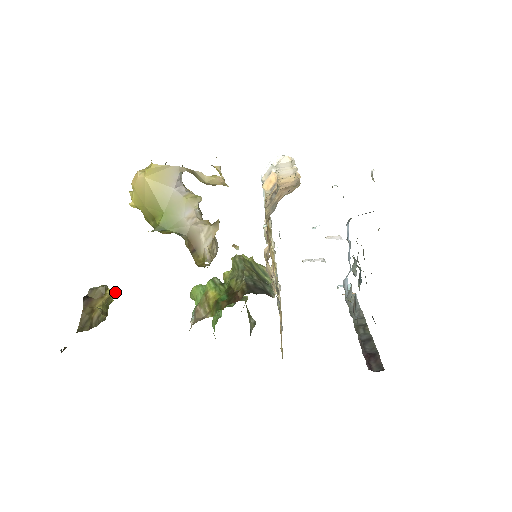
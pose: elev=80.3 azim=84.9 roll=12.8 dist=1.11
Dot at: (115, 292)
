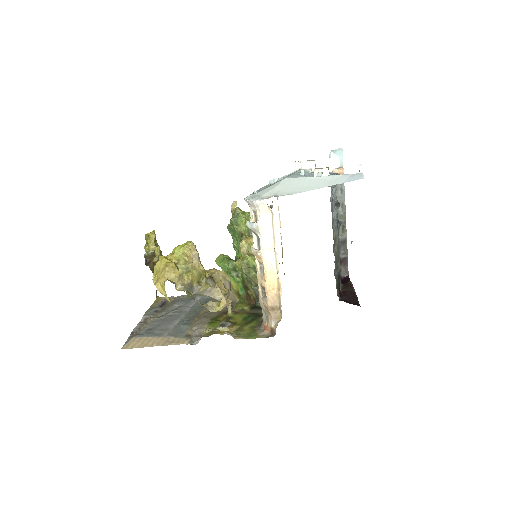
Dot at: (159, 248)
